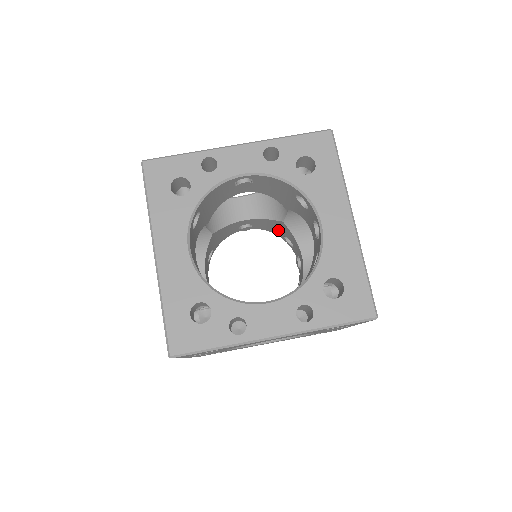
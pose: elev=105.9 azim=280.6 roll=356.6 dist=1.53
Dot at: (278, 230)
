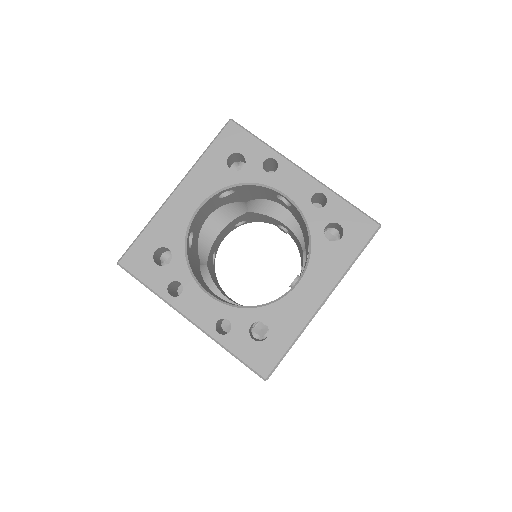
Dot at: occluded
